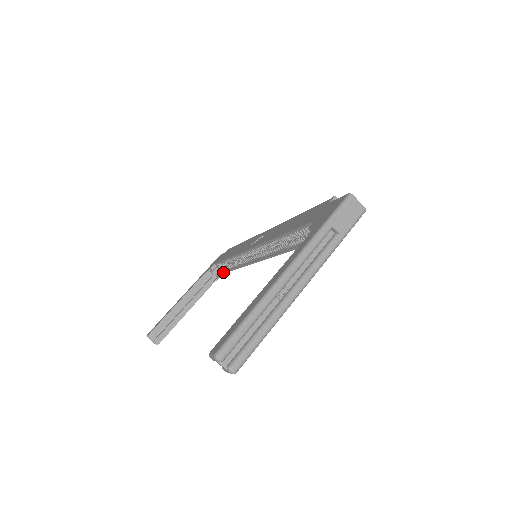
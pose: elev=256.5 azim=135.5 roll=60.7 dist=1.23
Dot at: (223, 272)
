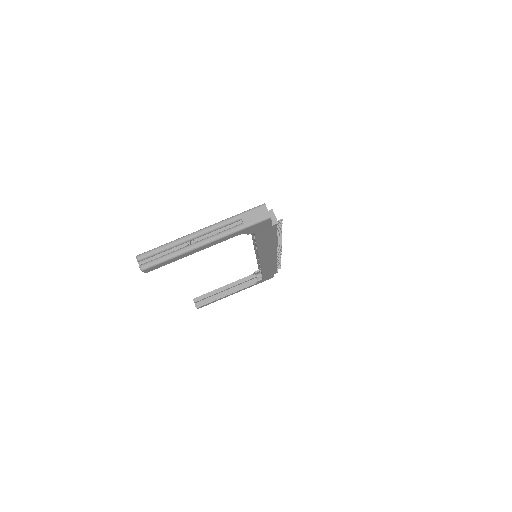
Dot at: (262, 278)
